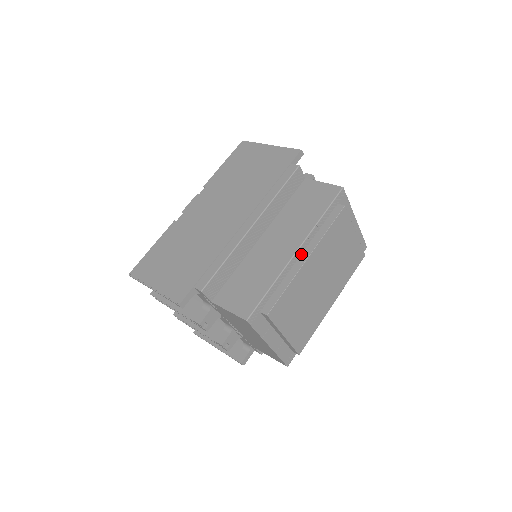
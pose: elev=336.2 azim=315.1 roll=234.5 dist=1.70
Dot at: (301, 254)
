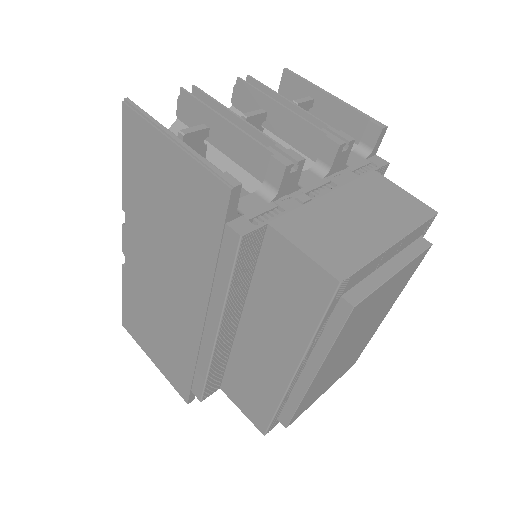
Dot at: (303, 368)
